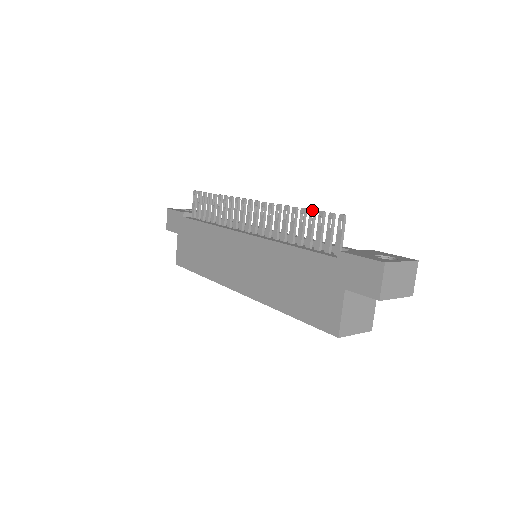
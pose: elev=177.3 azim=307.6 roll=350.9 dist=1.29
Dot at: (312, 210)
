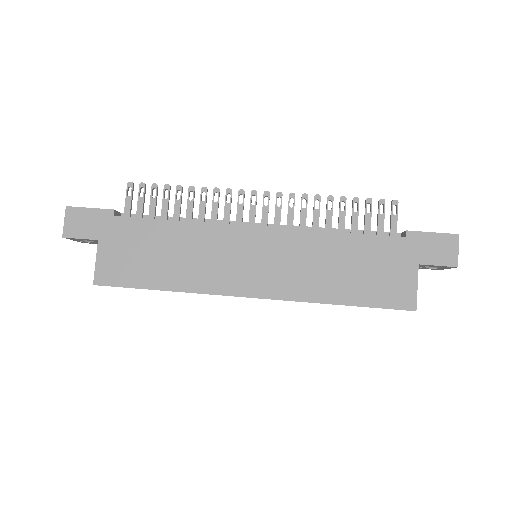
Dot at: (357, 197)
